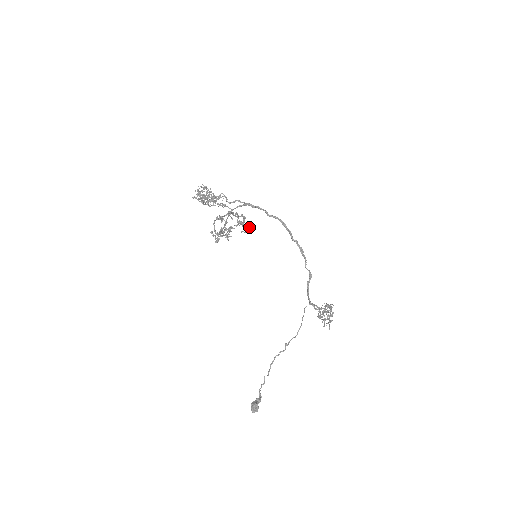
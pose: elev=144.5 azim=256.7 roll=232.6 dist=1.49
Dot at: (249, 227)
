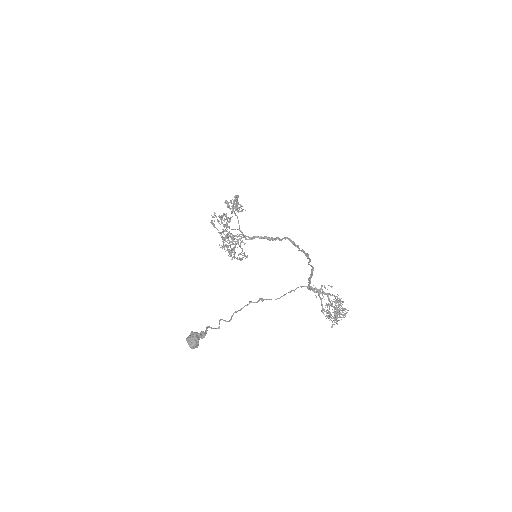
Dot at: (240, 205)
